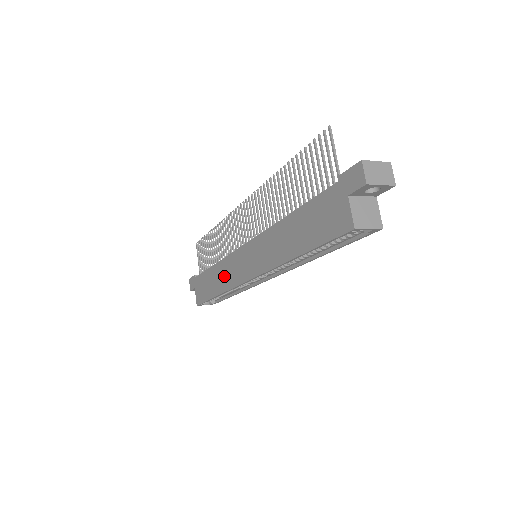
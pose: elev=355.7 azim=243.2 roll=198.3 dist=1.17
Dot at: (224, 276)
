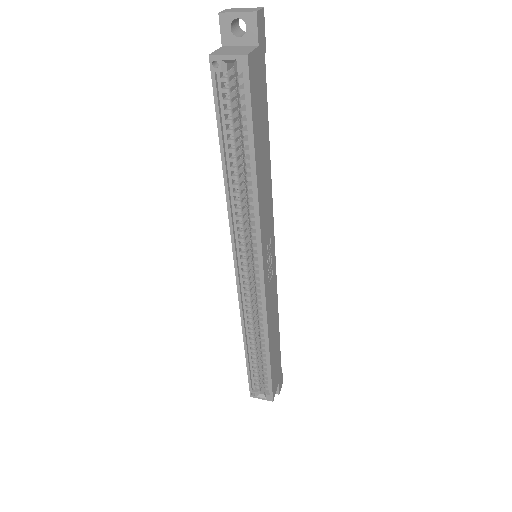
Dot at: occluded
